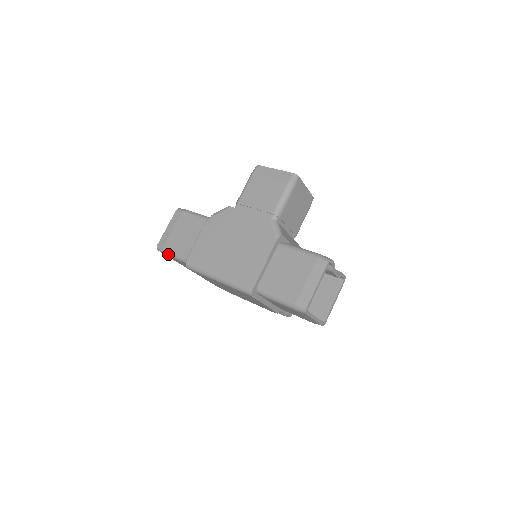
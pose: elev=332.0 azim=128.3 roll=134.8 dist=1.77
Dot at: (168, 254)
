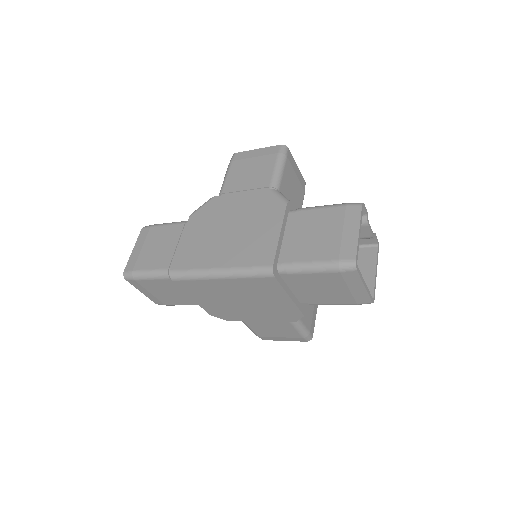
Dot at: (141, 276)
